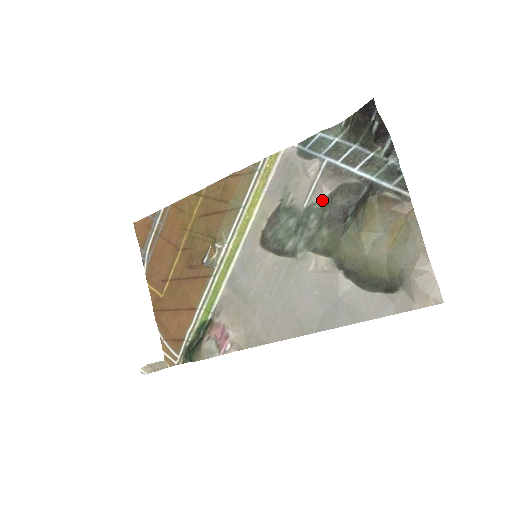
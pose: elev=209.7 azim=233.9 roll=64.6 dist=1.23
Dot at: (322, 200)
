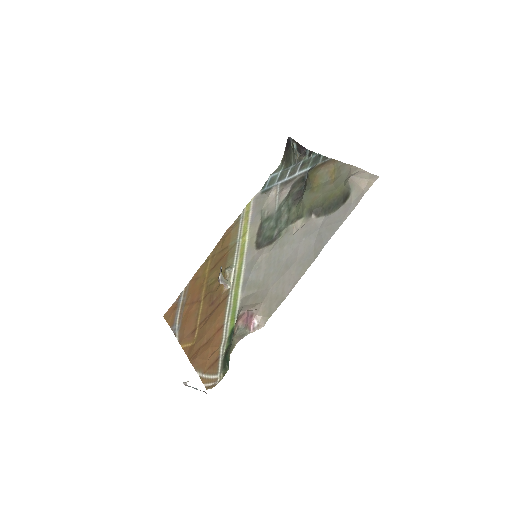
Dot at: (285, 199)
